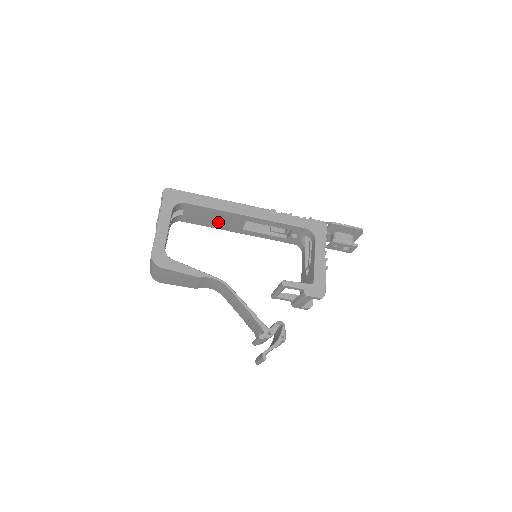
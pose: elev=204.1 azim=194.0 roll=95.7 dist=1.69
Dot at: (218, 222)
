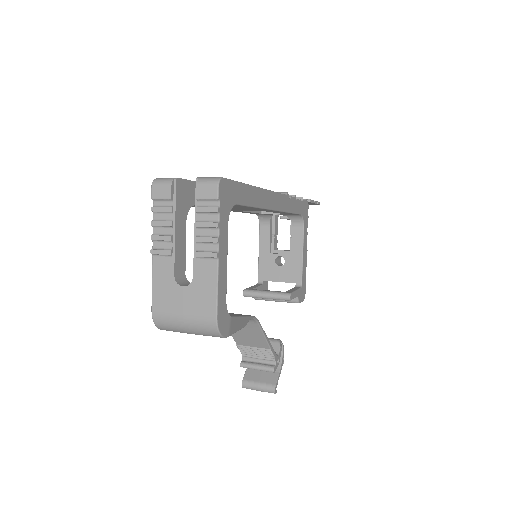
Dot at: occluded
